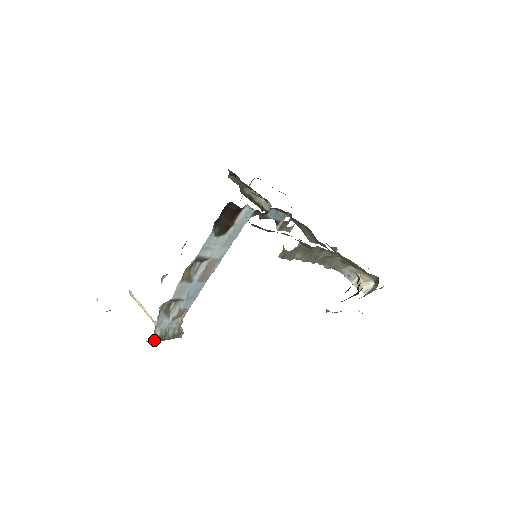
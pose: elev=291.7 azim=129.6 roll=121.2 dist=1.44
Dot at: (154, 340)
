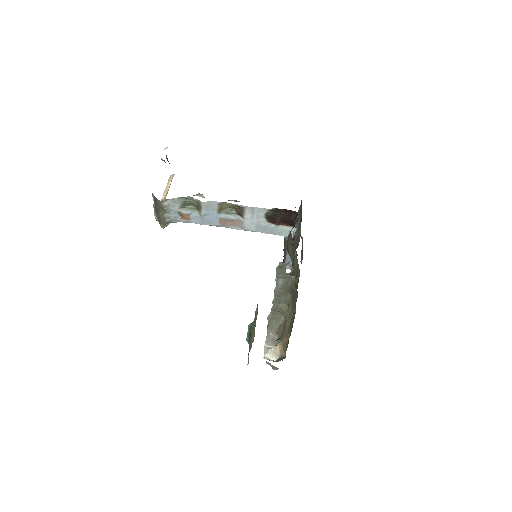
Dot at: (158, 203)
